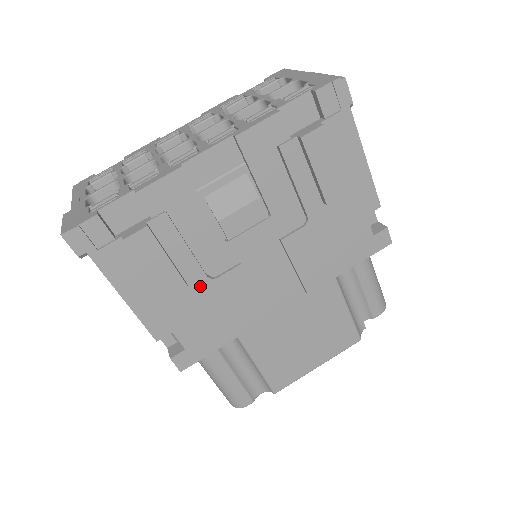
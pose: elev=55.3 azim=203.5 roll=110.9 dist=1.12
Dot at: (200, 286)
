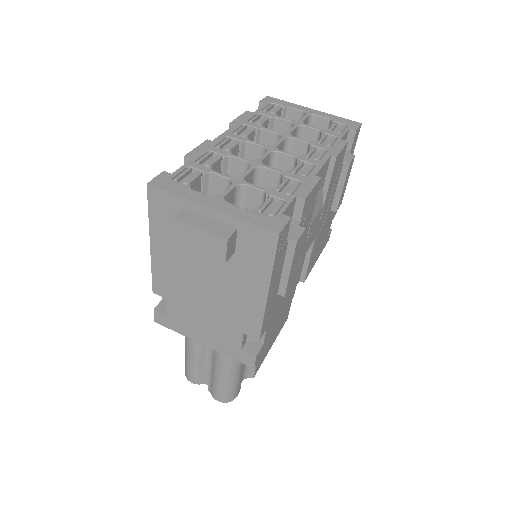
Dot at: occluded
